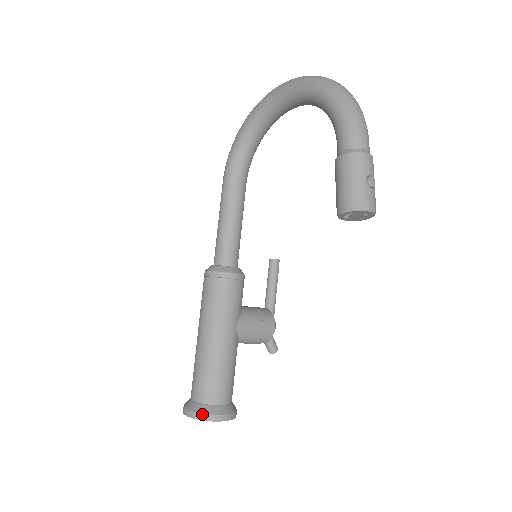
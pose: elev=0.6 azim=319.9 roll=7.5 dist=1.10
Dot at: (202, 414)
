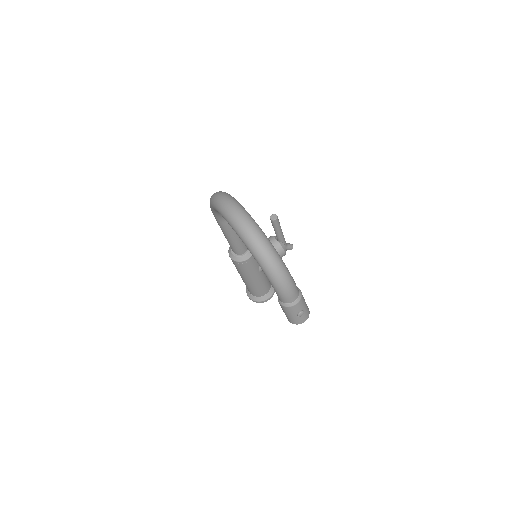
Dot at: (256, 301)
